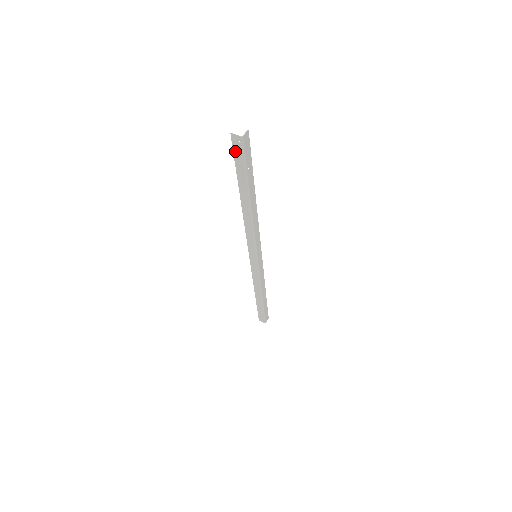
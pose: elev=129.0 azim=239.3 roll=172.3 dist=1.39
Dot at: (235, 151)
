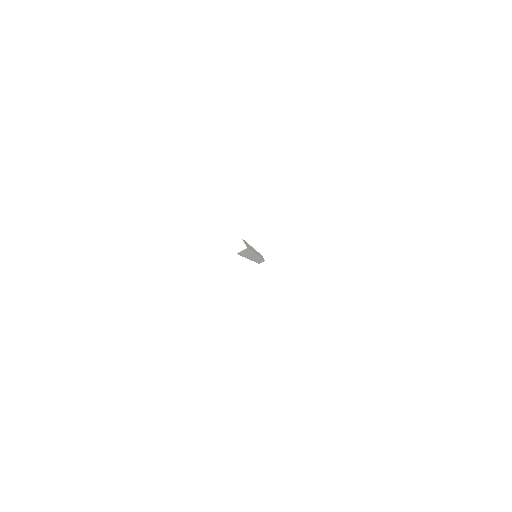
Dot at: occluded
